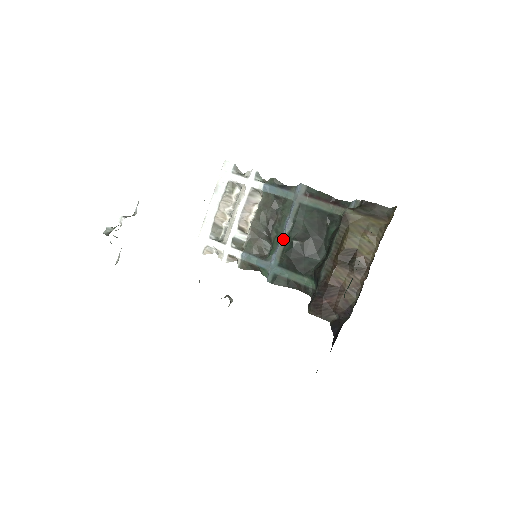
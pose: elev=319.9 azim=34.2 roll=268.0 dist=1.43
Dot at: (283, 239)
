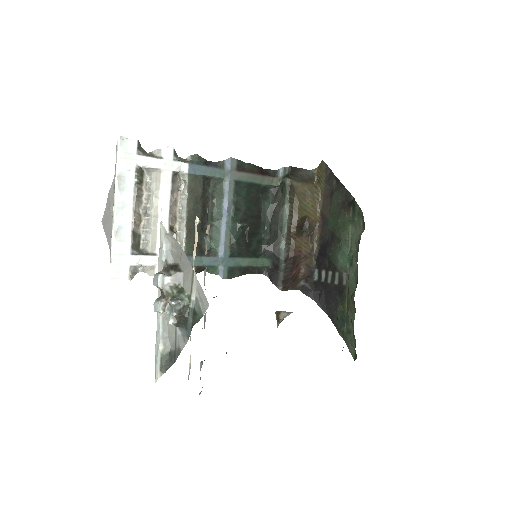
Dot at: (228, 226)
